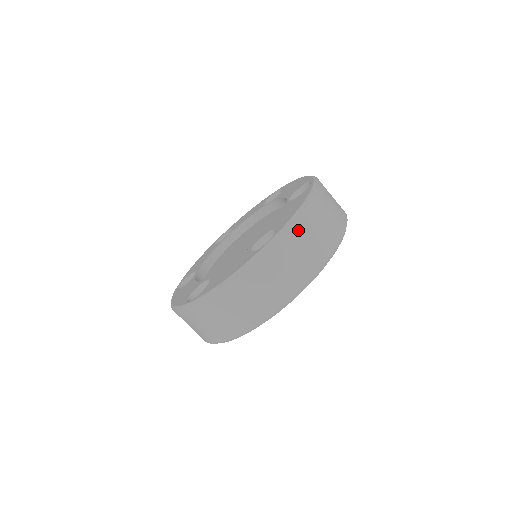
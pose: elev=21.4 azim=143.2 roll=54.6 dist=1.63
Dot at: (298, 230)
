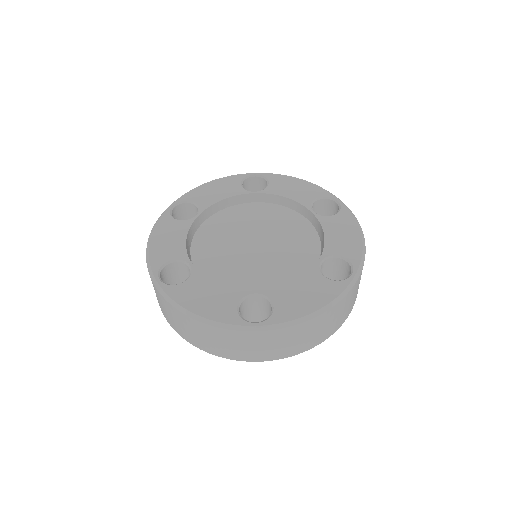
Dot at: occluded
